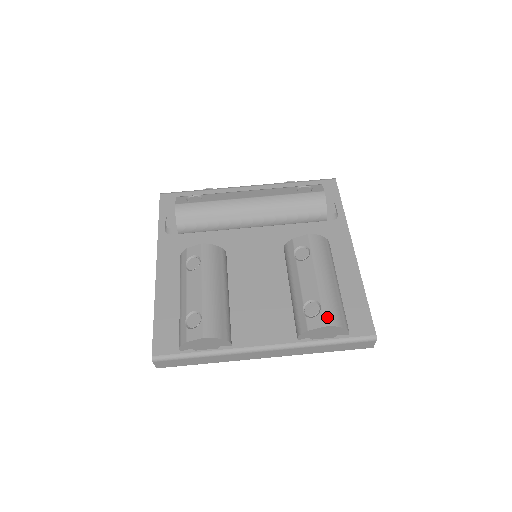
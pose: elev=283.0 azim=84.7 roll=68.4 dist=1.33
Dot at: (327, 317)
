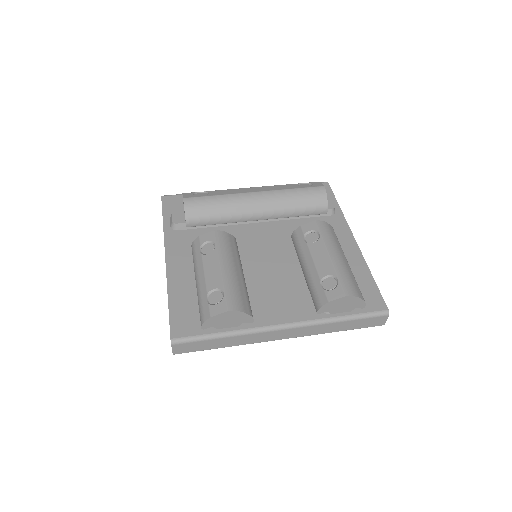
Dot at: (346, 288)
